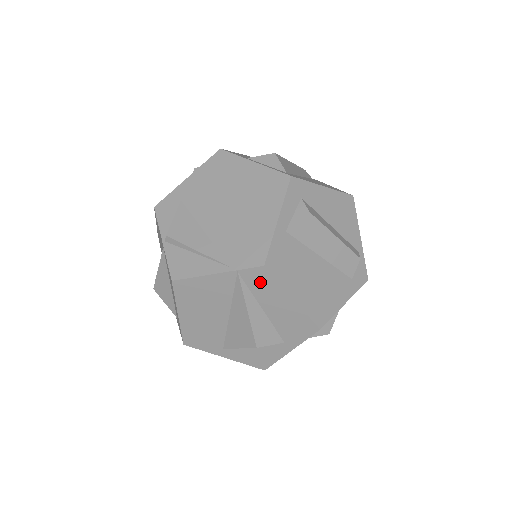
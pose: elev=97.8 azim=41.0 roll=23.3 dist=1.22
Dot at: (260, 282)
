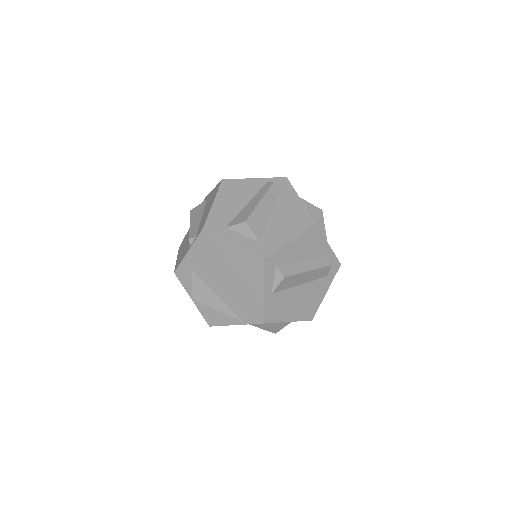
Dot at: occluded
